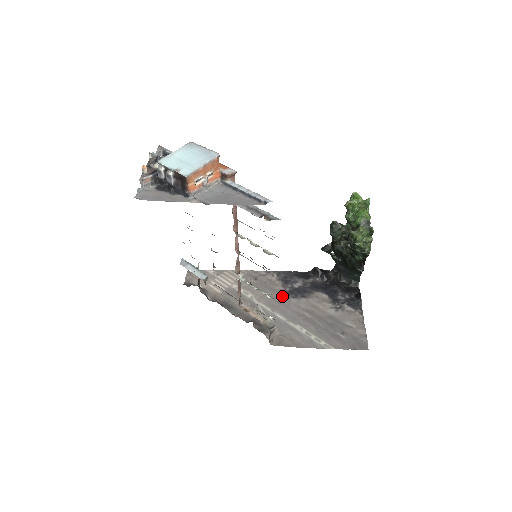
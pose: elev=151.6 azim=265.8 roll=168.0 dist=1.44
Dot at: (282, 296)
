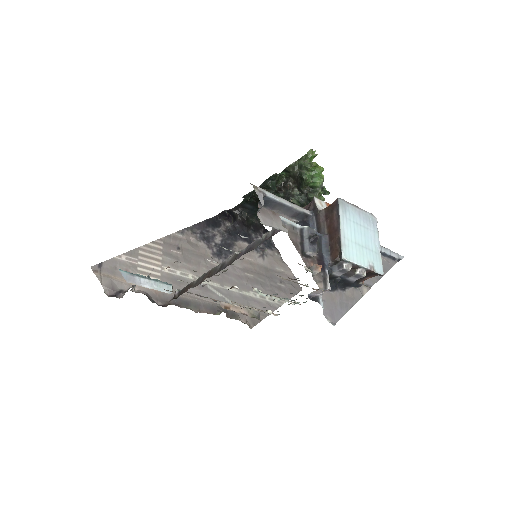
Dot at: occluded
